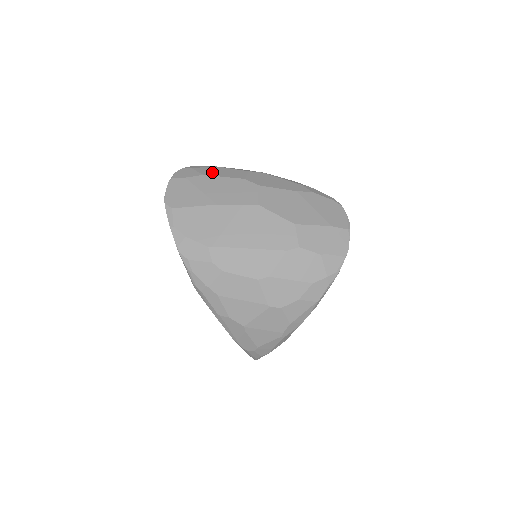
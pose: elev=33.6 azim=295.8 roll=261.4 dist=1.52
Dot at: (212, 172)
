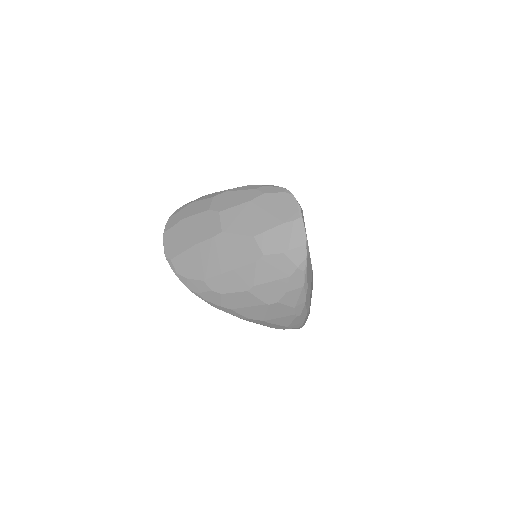
Dot at: (188, 212)
